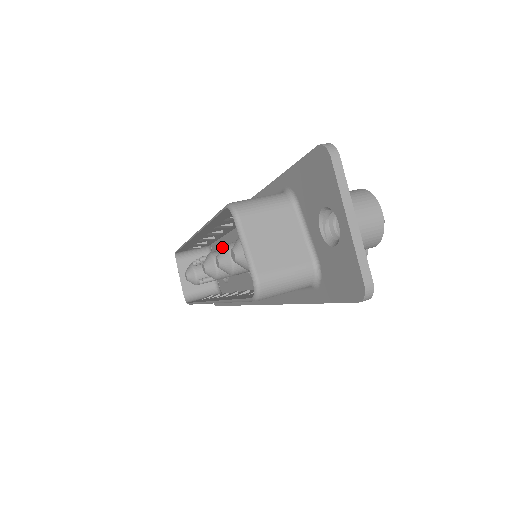
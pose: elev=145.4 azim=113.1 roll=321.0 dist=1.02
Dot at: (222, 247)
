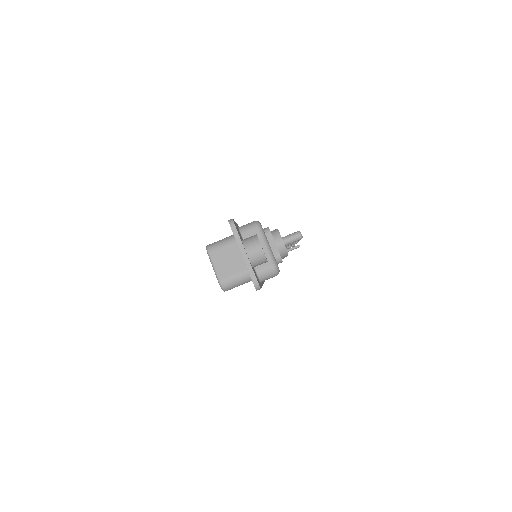
Dot at: occluded
